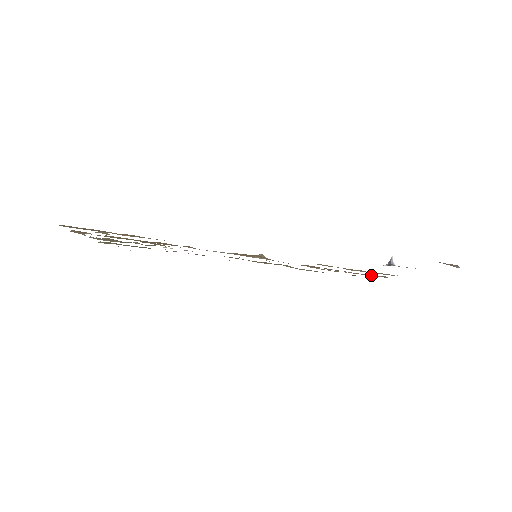
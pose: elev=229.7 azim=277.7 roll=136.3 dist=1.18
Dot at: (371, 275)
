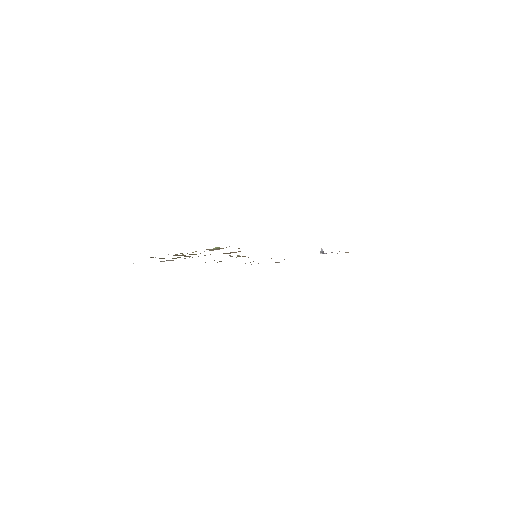
Dot at: (275, 262)
